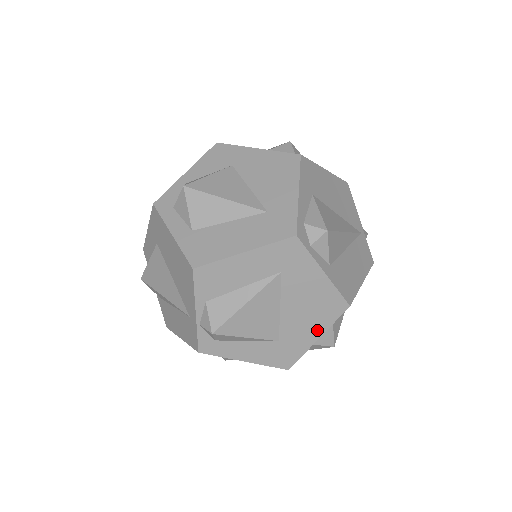
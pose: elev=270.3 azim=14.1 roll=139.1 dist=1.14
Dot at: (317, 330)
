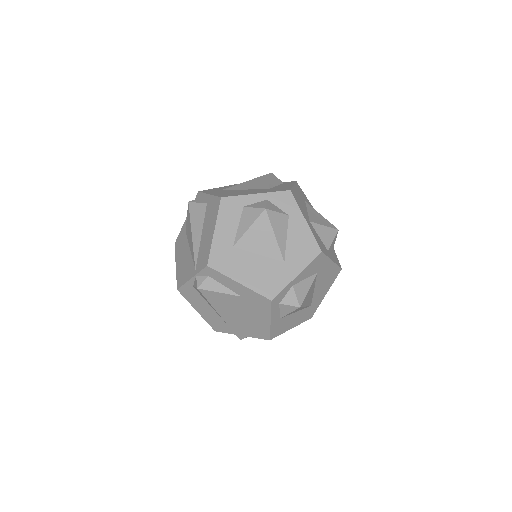
Dot at: occluded
